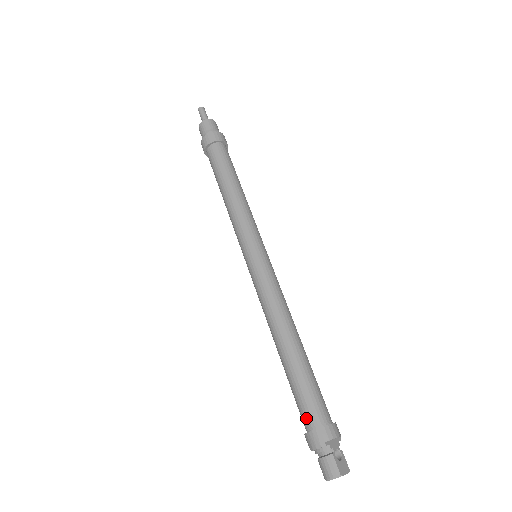
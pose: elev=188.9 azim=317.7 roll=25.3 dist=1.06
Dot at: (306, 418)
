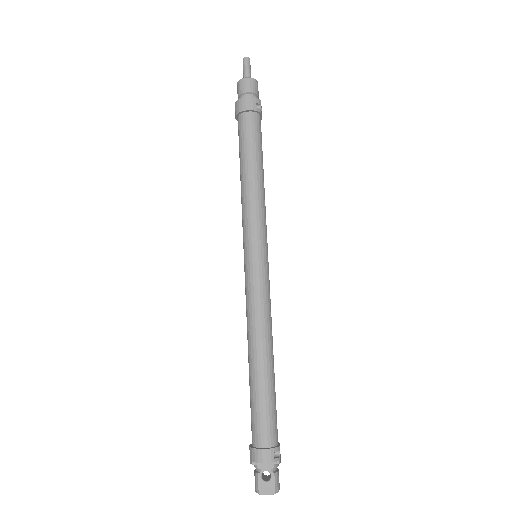
Dot at: (252, 432)
